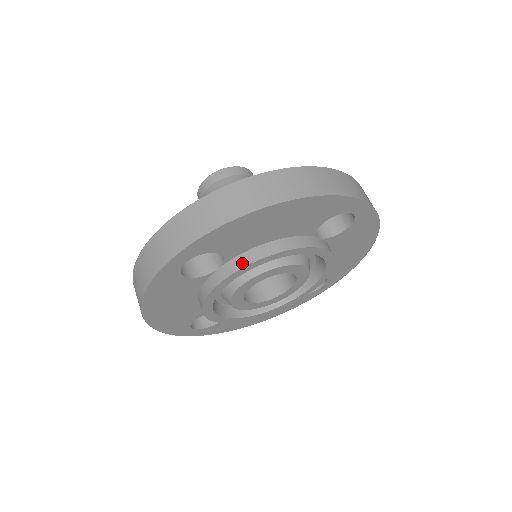
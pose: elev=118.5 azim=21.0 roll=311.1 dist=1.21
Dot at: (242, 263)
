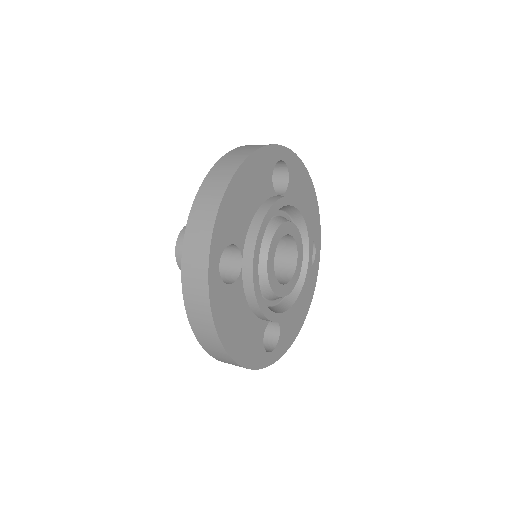
Dot at: occluded
